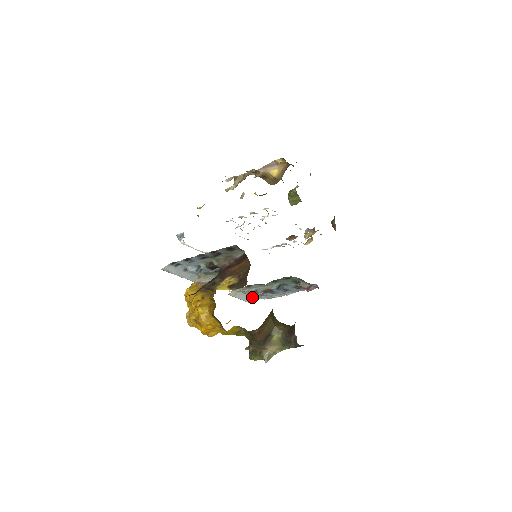
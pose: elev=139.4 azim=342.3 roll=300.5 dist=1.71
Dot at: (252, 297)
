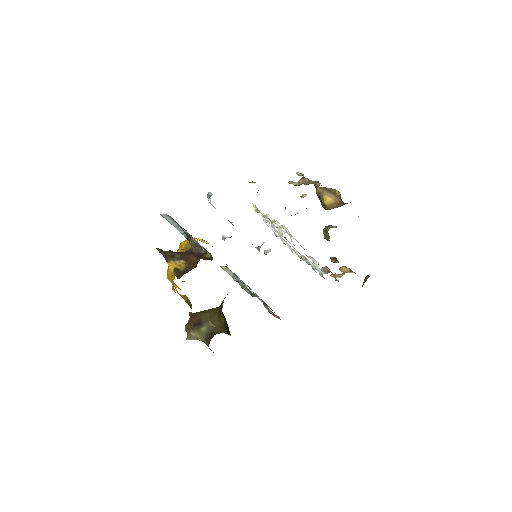
Dot at: occluded
